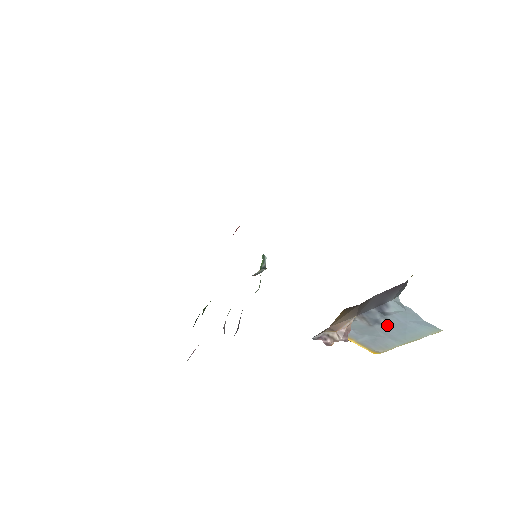
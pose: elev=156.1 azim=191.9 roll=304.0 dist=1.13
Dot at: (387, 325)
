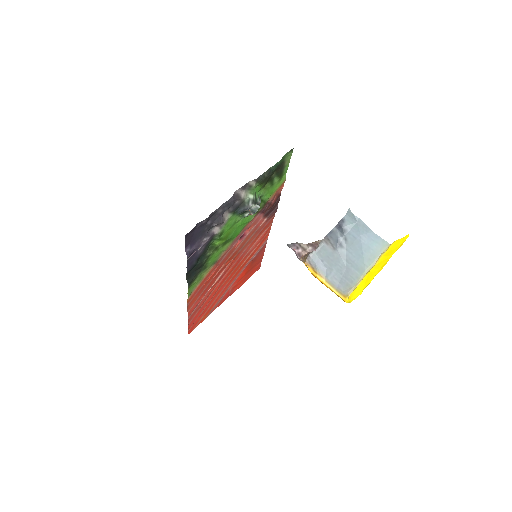
Dot at: (347, 247)
